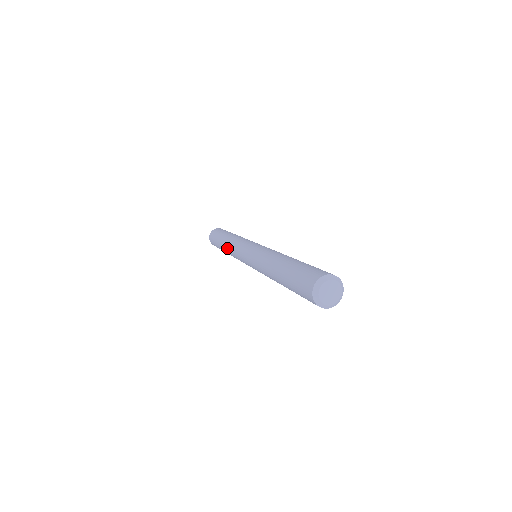
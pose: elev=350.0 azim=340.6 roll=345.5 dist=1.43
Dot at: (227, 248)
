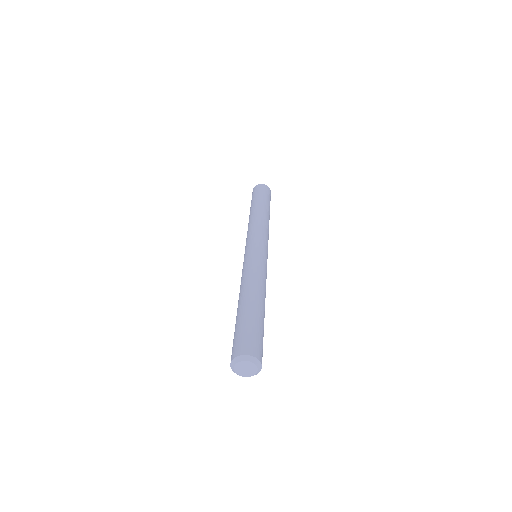
Dot at: (248, 224)
